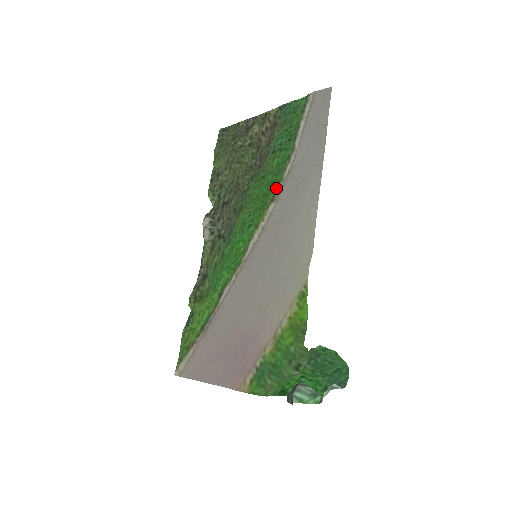
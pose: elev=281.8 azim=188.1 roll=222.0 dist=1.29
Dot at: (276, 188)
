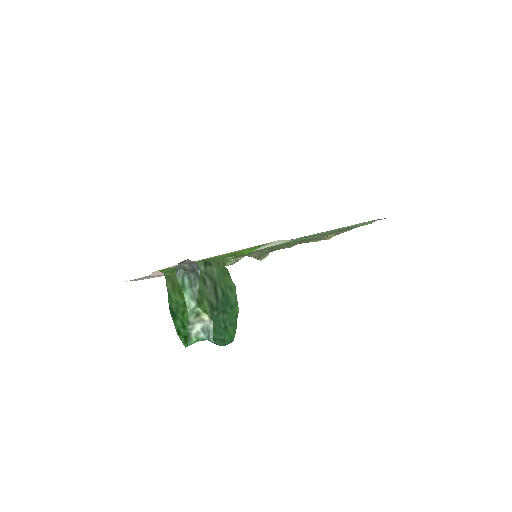
Dot at: (308, 236)
